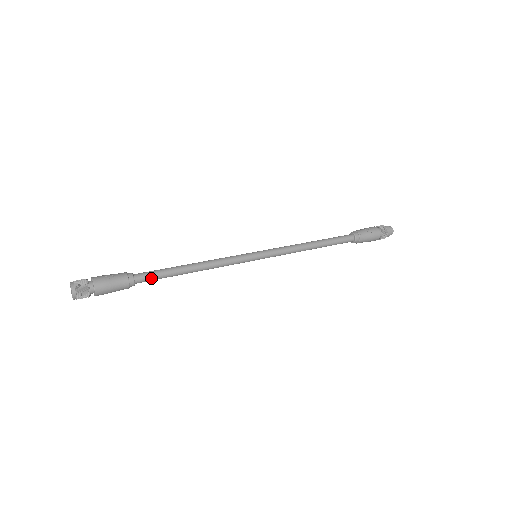
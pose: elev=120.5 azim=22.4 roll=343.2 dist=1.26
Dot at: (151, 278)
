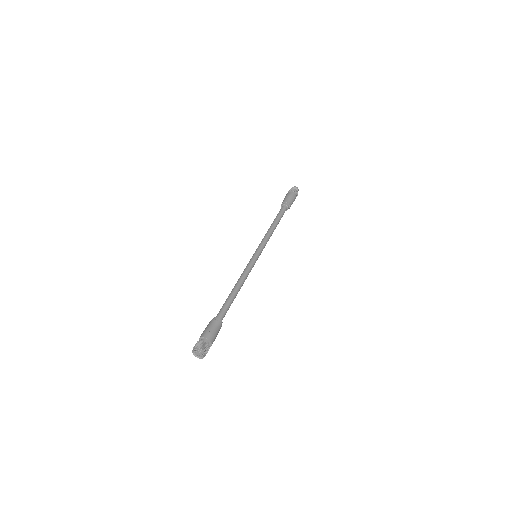
Dot at: occluded
